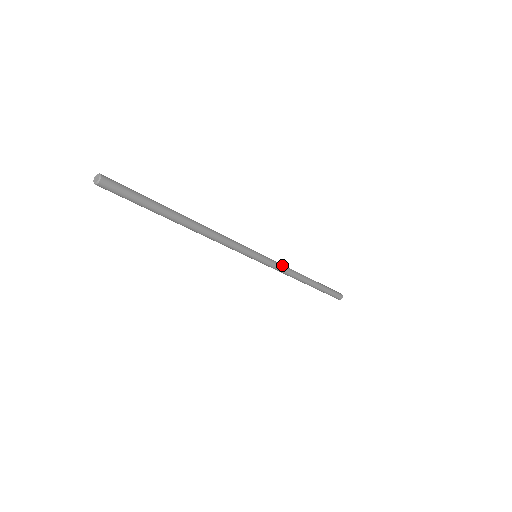
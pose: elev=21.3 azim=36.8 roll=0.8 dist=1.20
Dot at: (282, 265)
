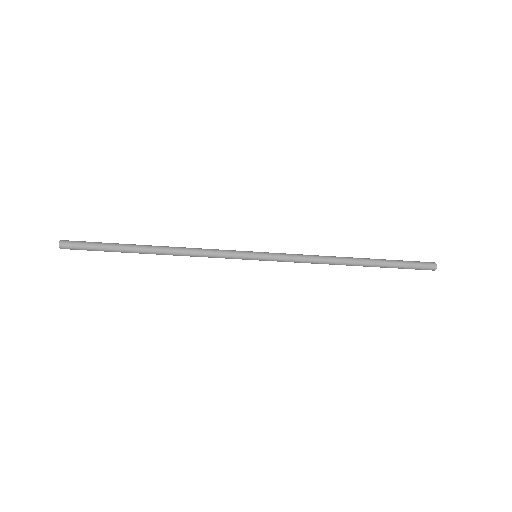
Dot at: (298, 254)
